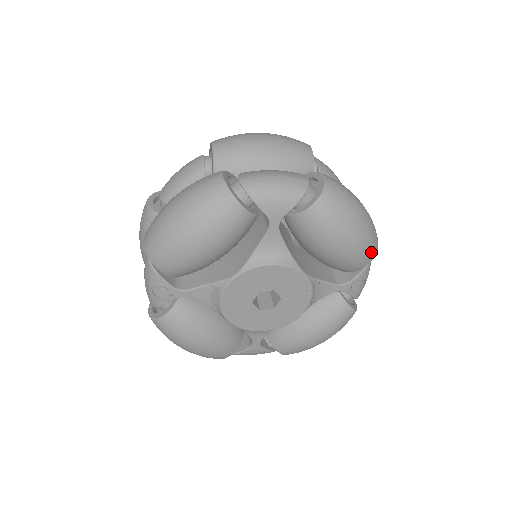
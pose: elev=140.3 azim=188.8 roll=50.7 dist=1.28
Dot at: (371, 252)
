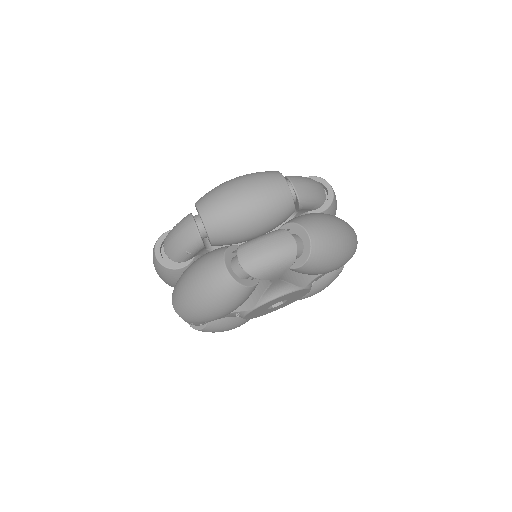
Dot at: occluded
